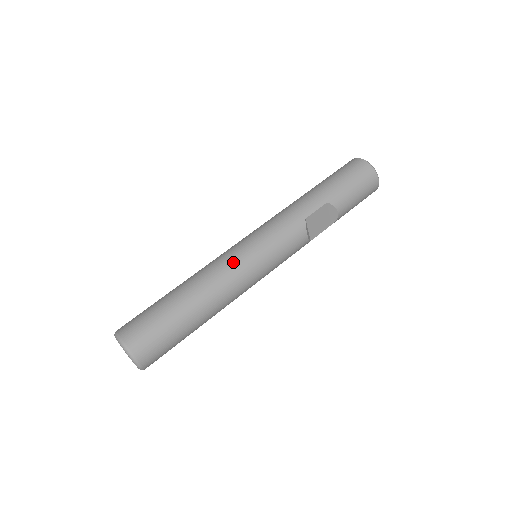
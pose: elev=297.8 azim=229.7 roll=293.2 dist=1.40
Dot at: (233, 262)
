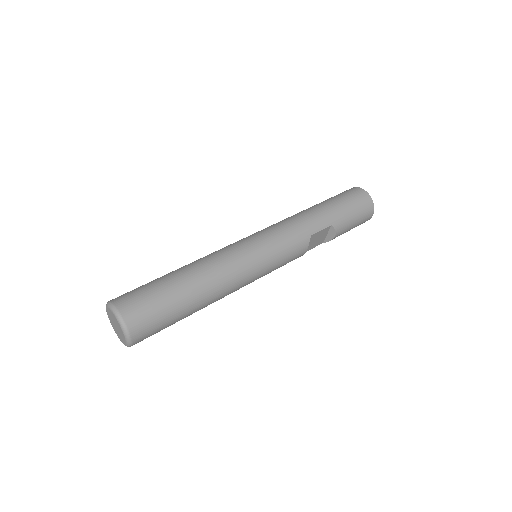
Dot at: (242, 261)
